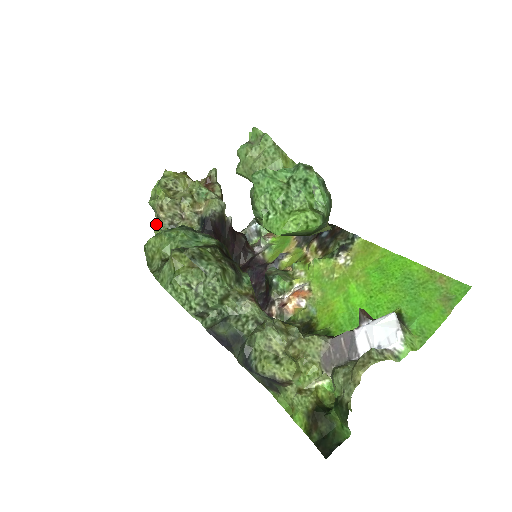
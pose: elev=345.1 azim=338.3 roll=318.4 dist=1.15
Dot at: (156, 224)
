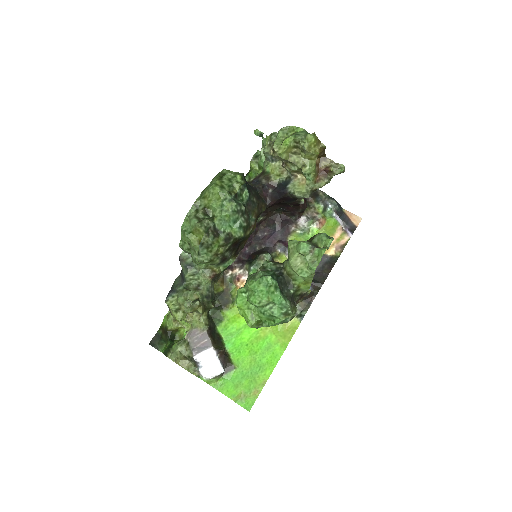
Dot at: (266, 145)
